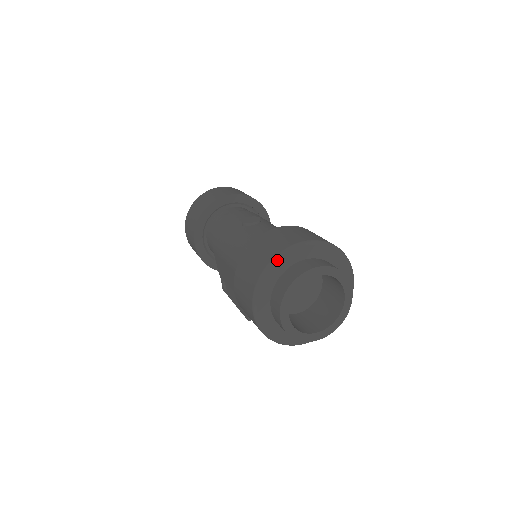
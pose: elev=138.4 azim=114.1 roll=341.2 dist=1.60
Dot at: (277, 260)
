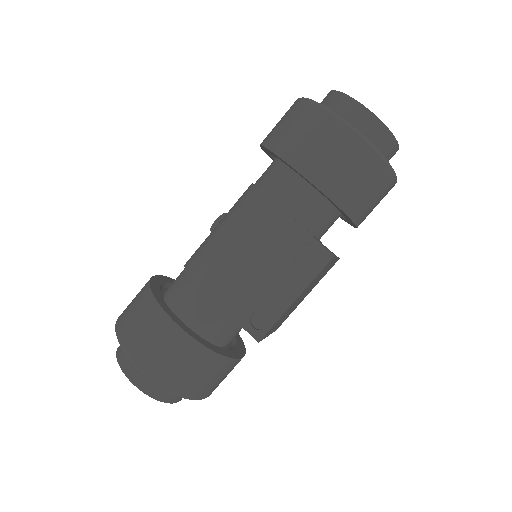
Dot at: occluded
